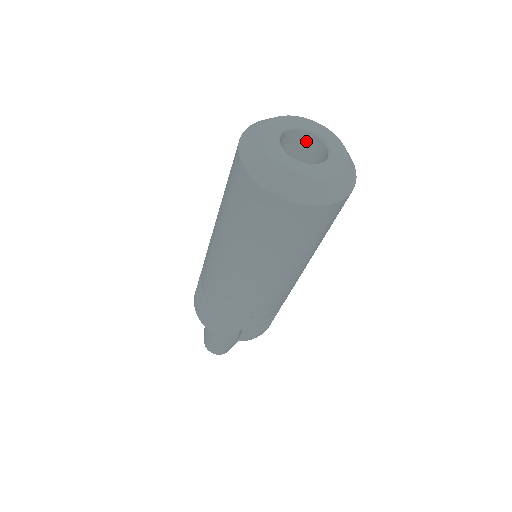
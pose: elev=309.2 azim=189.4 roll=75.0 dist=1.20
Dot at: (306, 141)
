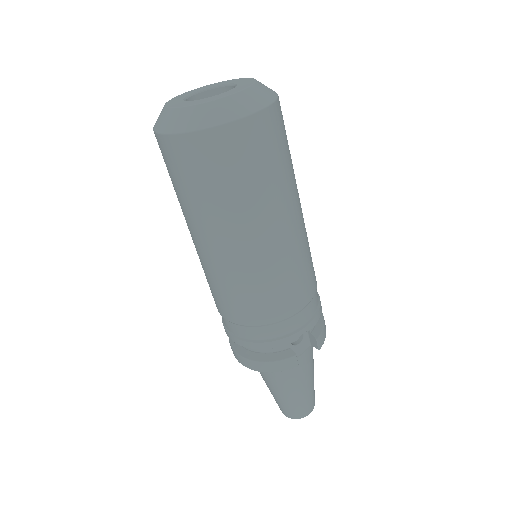
Dot at: occluded
